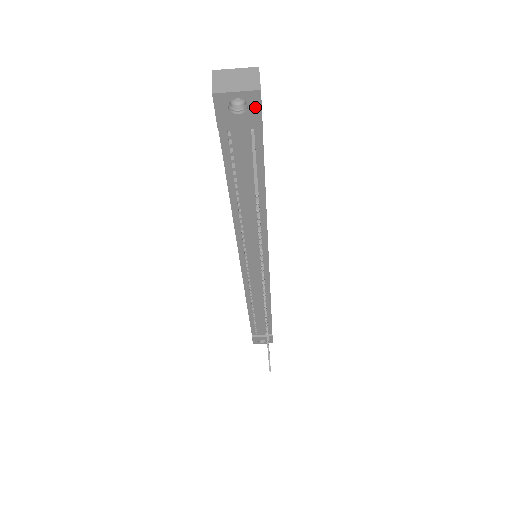
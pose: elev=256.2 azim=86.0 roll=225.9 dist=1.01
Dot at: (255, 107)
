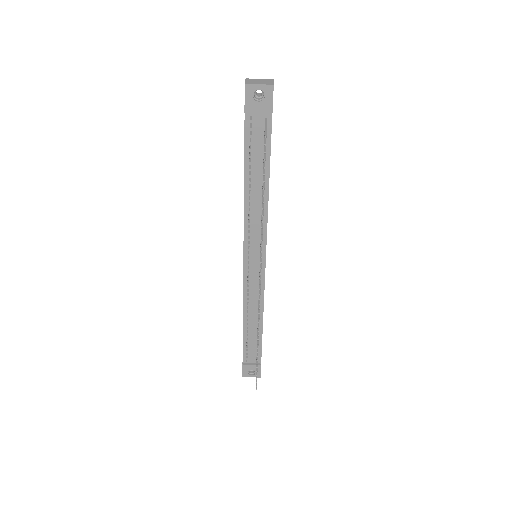
Dot at: (269, 97)
